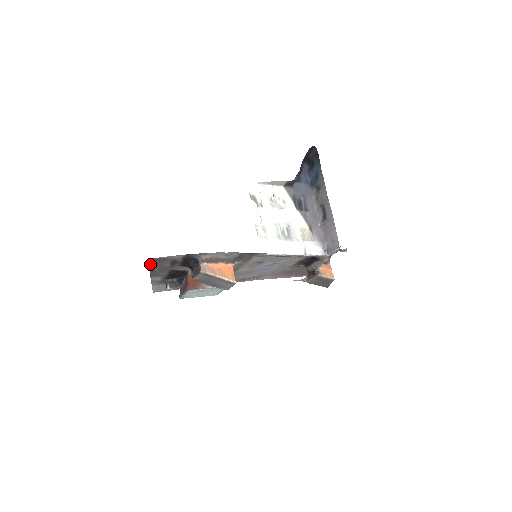
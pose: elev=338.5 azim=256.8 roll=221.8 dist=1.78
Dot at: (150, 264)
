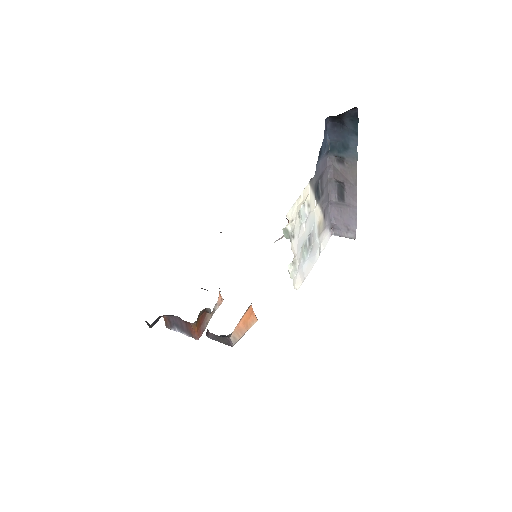
Dot at: occluded
